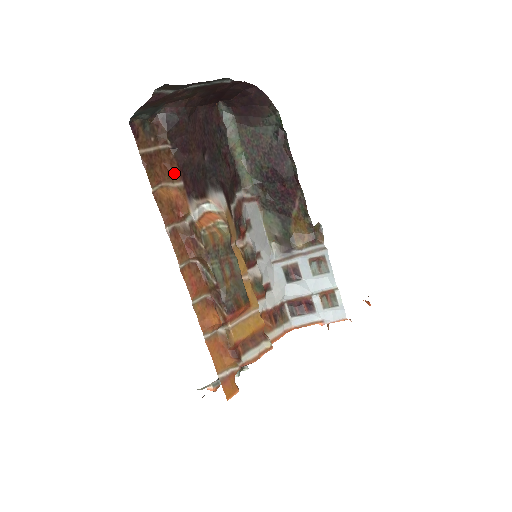
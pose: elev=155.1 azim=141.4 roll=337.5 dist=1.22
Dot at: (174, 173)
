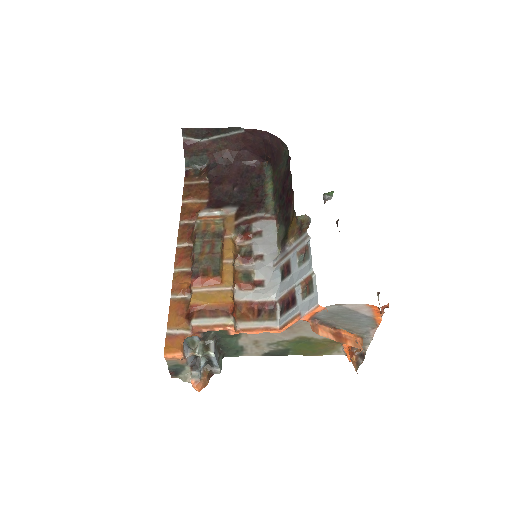
Dot at: (204, 195)
